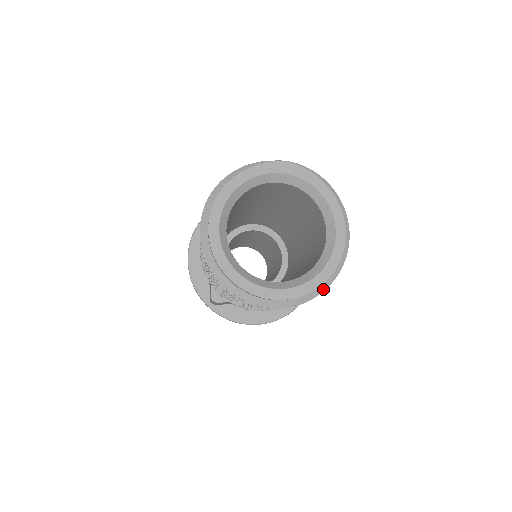
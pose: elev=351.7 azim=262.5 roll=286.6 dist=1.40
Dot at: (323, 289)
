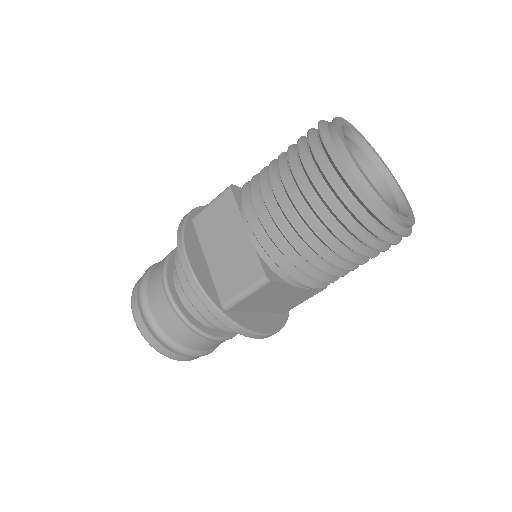
Dot at: occluded
